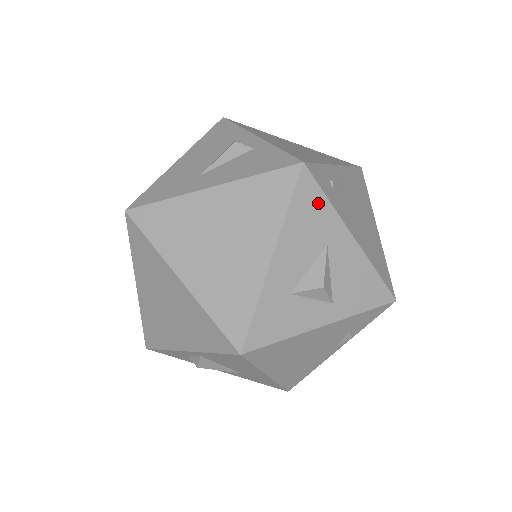
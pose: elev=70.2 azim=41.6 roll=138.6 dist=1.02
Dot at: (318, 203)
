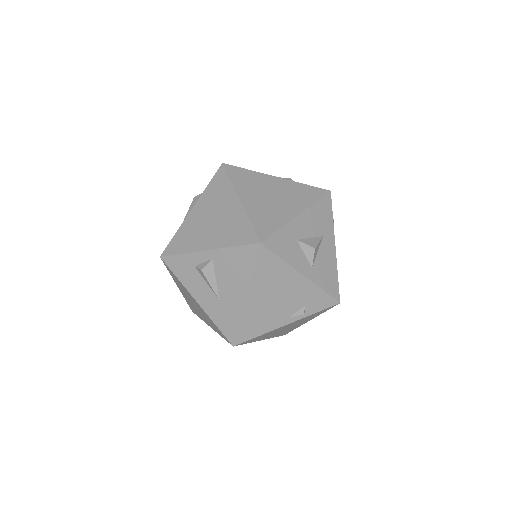
Dot at: (328, 214)
